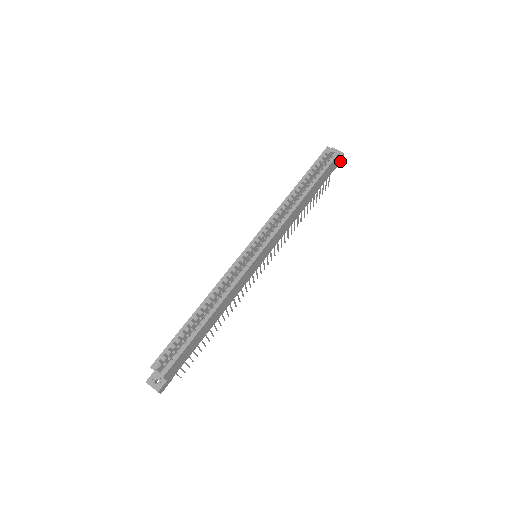
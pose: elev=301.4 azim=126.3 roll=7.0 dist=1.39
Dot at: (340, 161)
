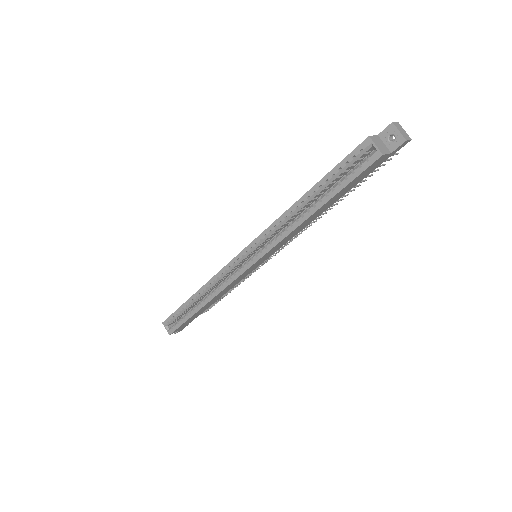
Dot at: (401, 146)
